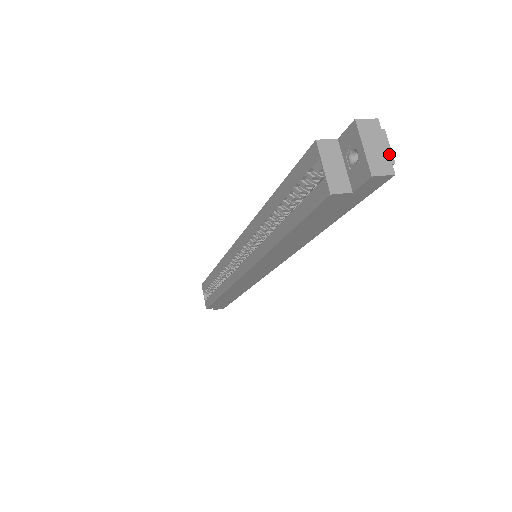
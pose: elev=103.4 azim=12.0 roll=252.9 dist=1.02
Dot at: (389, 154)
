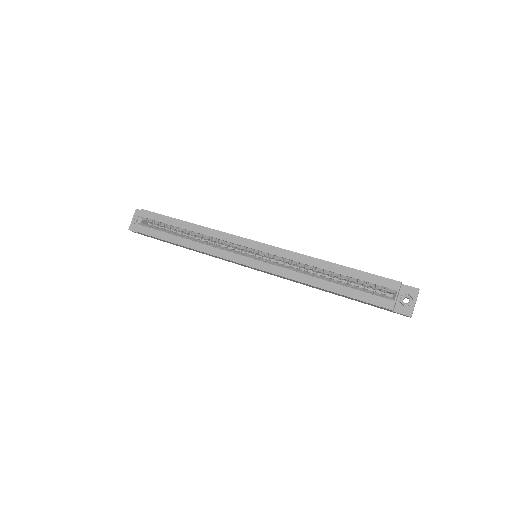
Dot at: occluded
